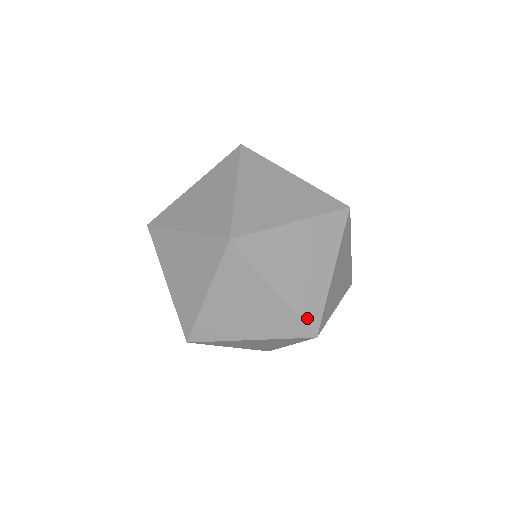
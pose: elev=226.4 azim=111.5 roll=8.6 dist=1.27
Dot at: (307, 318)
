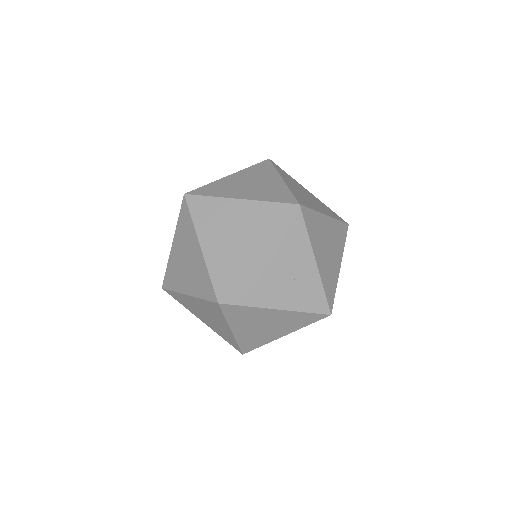
Dot at: (244, 346)
